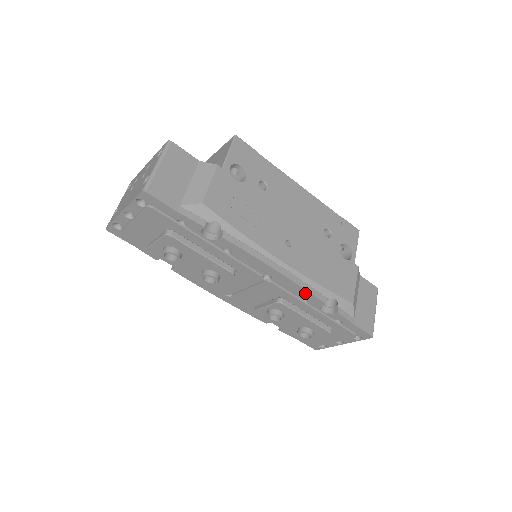
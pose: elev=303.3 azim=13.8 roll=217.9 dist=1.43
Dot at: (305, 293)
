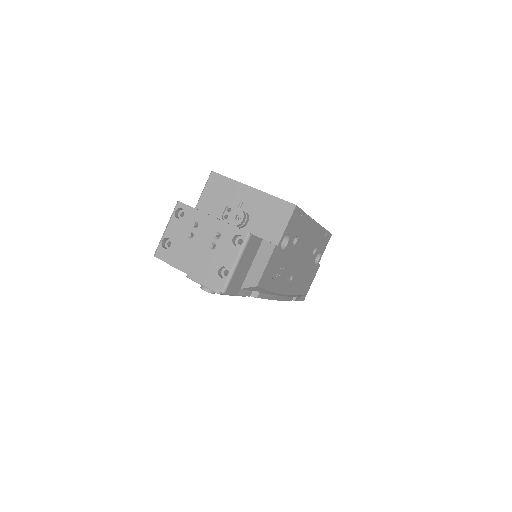
Dot at: occluded
